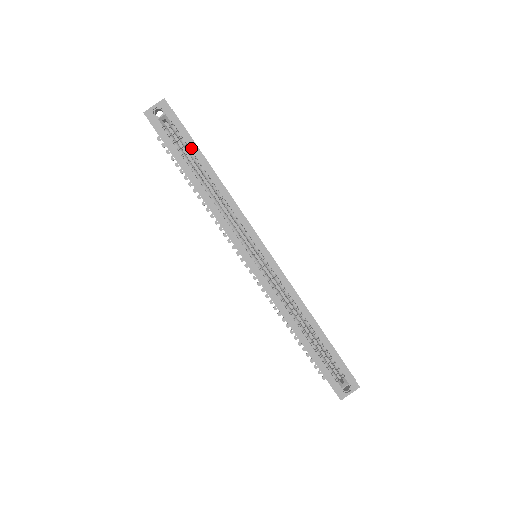
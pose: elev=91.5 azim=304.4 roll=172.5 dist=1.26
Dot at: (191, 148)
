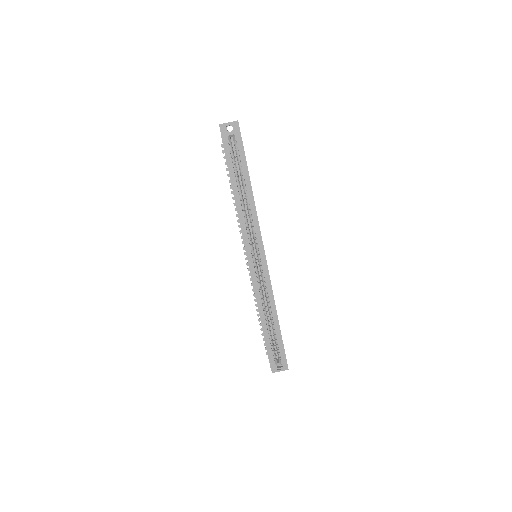
Dot at: (242, 166)
